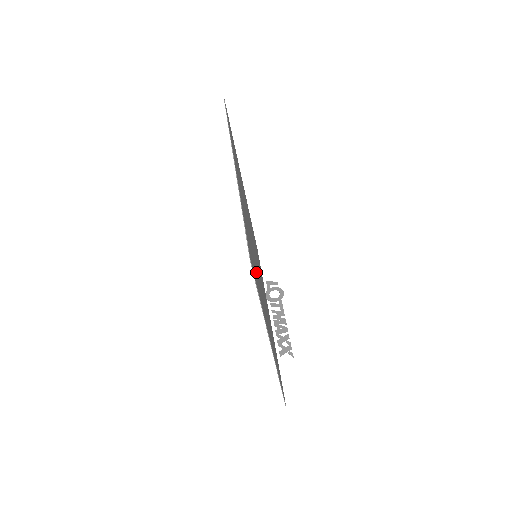
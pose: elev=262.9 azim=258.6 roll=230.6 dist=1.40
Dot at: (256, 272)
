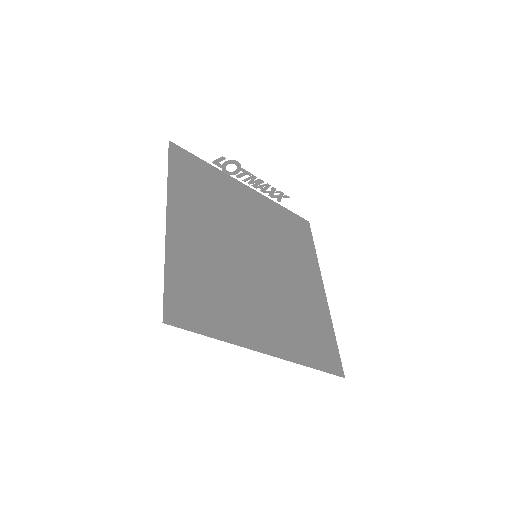
Dot at: (309, 319)
